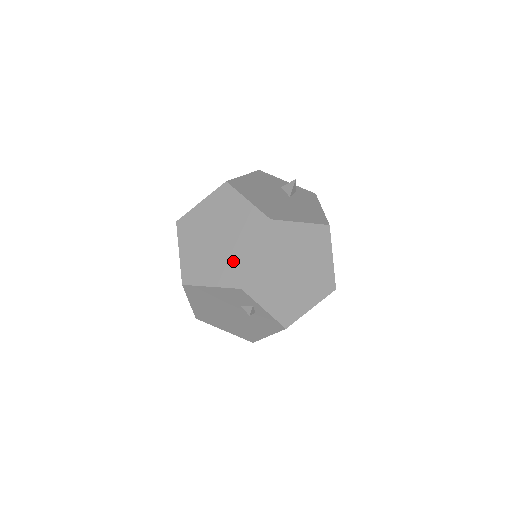
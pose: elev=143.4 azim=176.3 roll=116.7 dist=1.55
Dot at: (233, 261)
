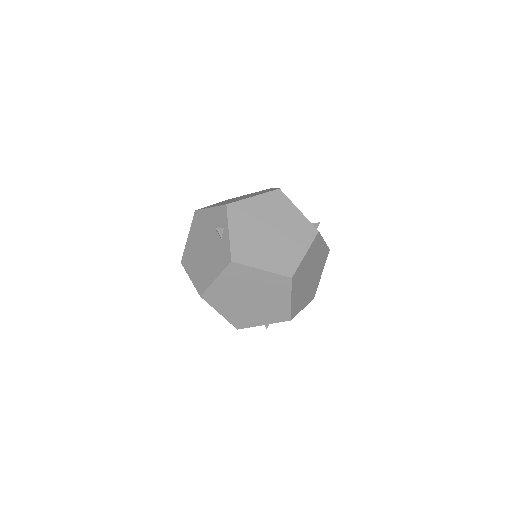
Dot at: occluded
